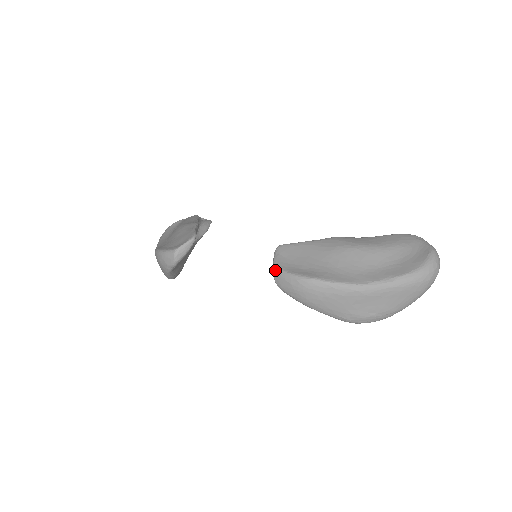
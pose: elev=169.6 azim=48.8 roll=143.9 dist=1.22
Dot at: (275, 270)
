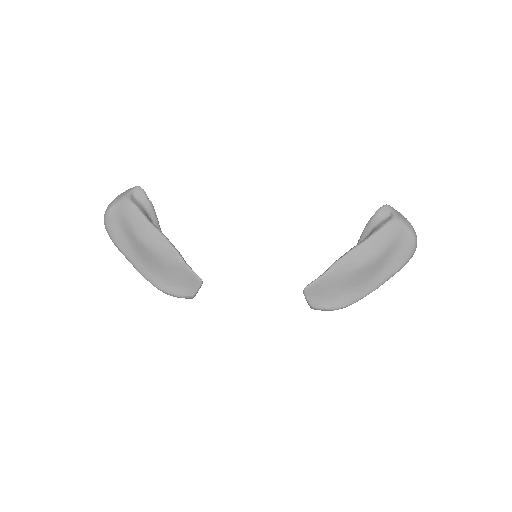
Dot at: occluded
